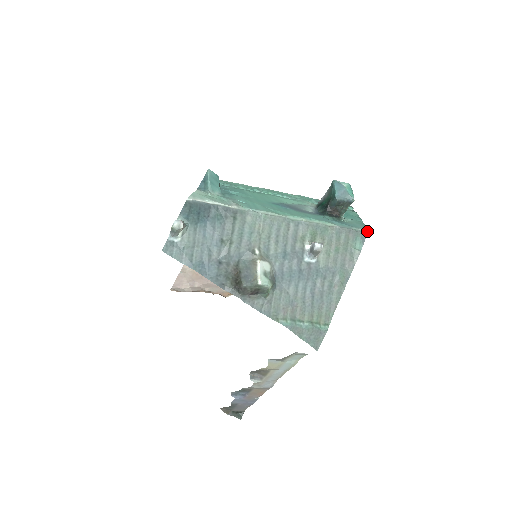
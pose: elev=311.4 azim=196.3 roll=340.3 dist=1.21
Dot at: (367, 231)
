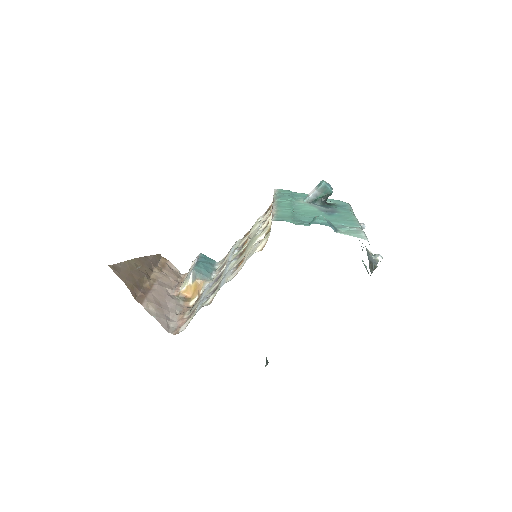
Dot at: (349, 204)
